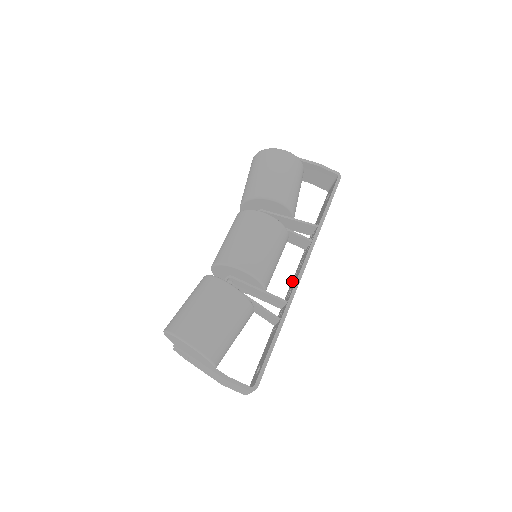
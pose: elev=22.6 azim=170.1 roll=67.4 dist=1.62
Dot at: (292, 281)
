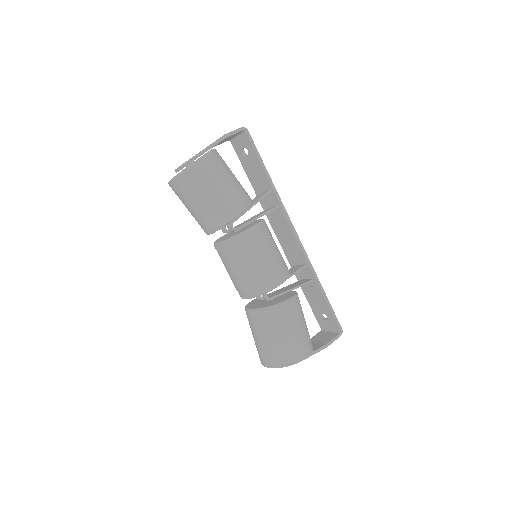
Dot at: (281, 241)
